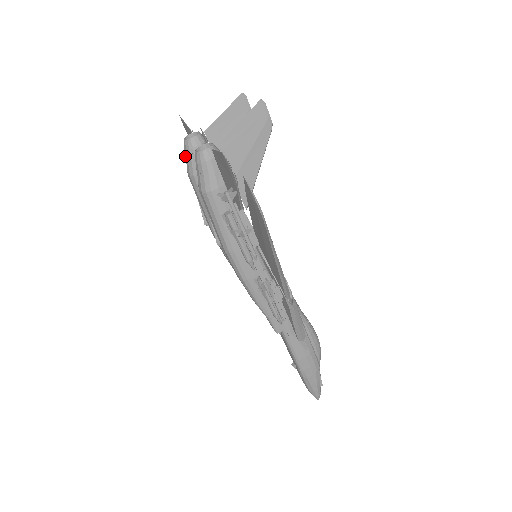
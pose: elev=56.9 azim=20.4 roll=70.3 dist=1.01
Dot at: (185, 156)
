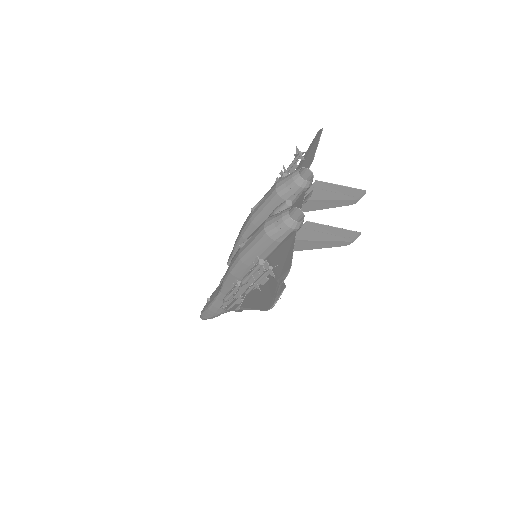
Dot at: (288, 176)
